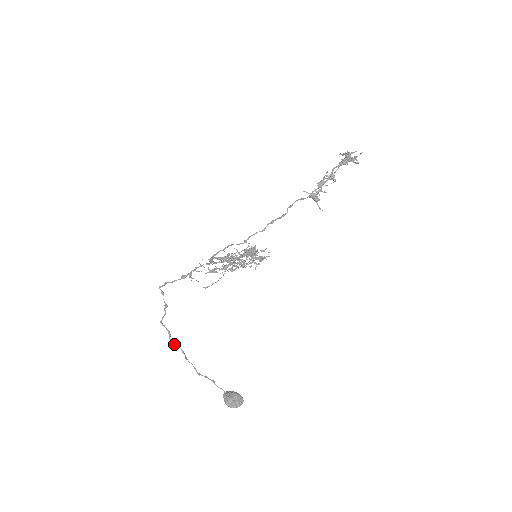
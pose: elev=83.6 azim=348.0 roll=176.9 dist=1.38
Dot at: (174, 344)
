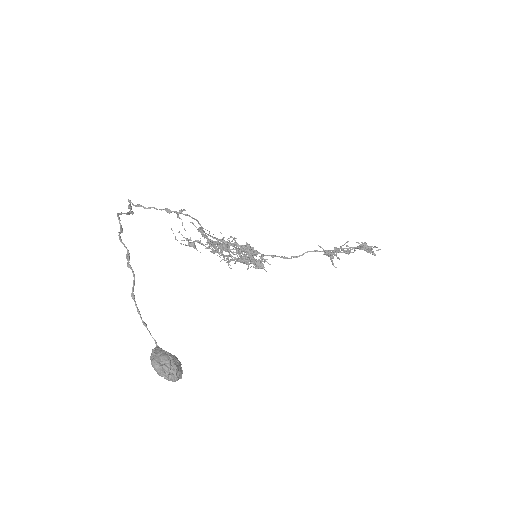
Dot at: occluded
